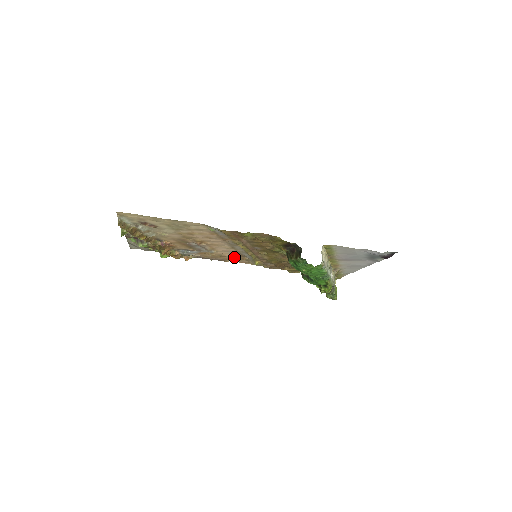
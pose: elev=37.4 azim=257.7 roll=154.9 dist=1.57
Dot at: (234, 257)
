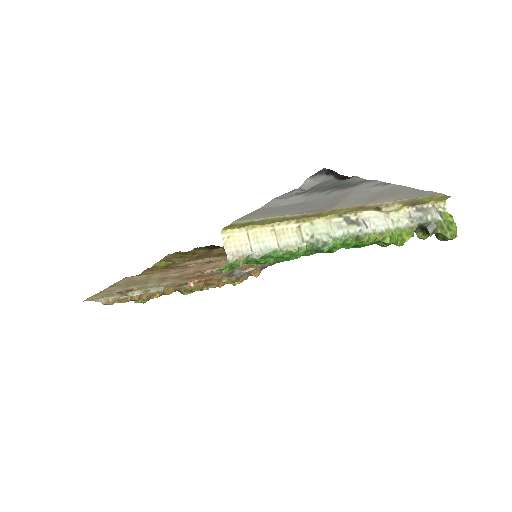
Dot at: occluded
